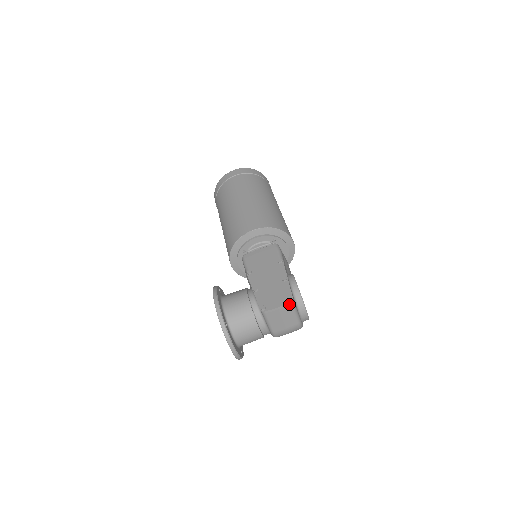
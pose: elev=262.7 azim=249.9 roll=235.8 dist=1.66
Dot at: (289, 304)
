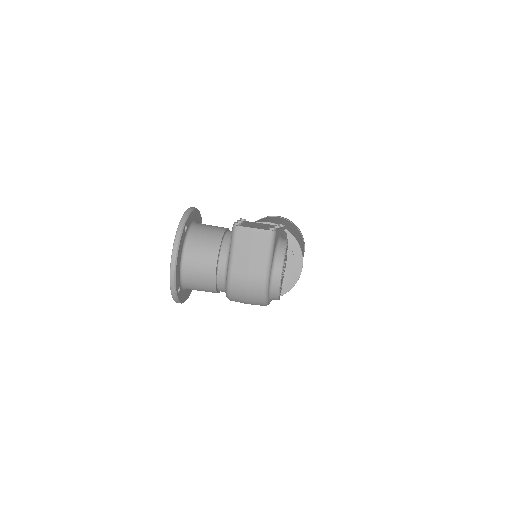
Dot at: (268, 232)
